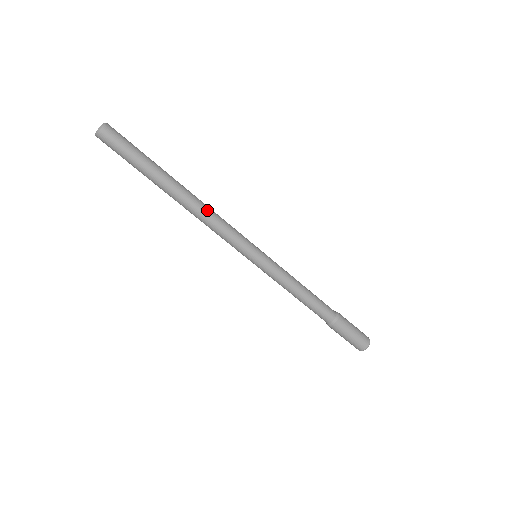
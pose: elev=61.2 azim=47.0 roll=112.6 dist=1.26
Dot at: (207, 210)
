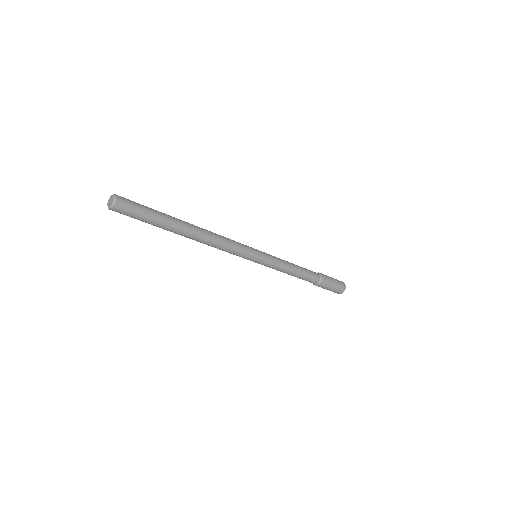
Dot at: (212, 243)
